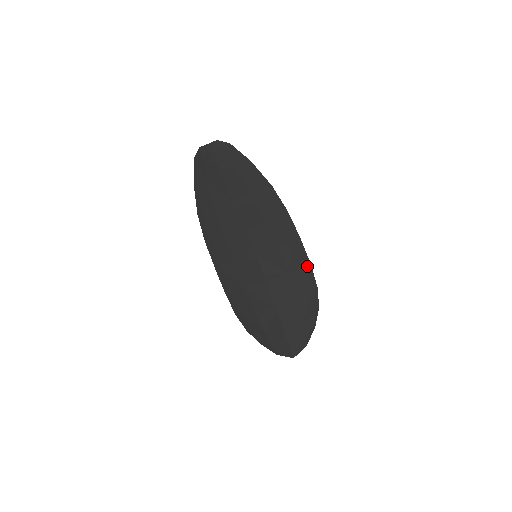
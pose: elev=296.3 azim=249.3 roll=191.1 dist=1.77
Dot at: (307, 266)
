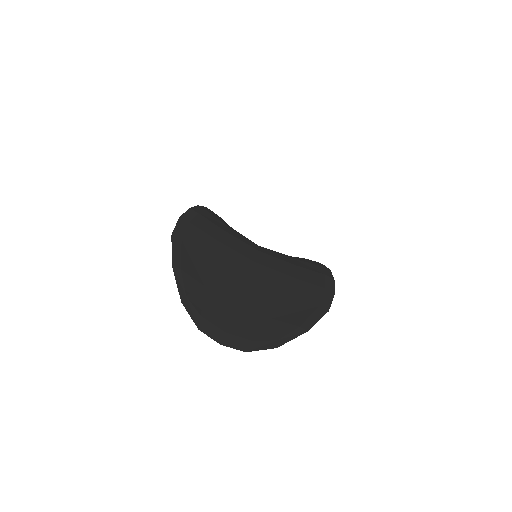
Dot at: occluded
